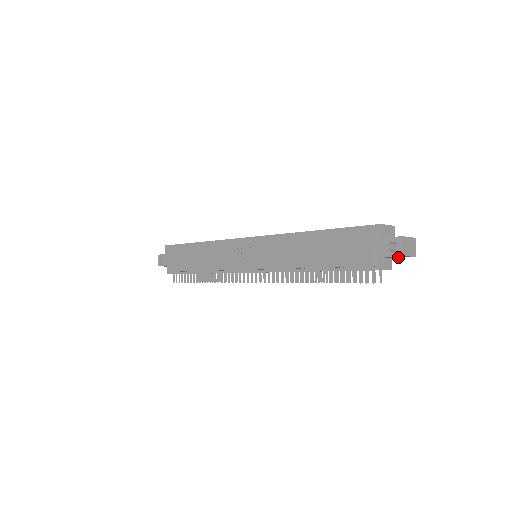
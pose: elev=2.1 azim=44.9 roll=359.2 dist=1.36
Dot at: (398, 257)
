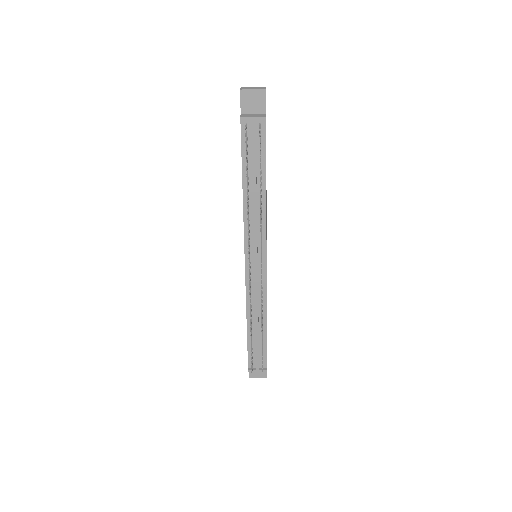
Dot at: (264, 107)
